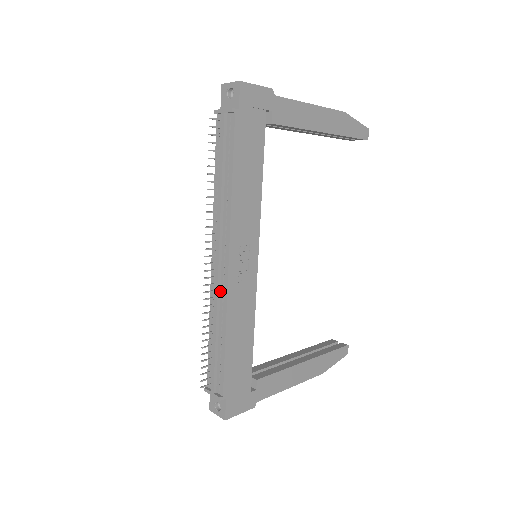
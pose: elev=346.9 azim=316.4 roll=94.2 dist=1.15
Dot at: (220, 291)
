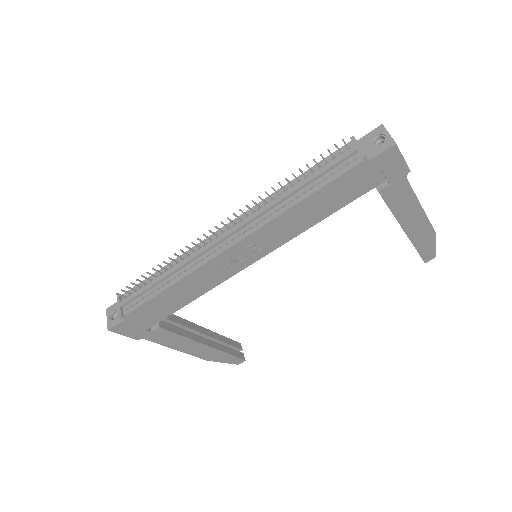
Dot at: (203, 254)
